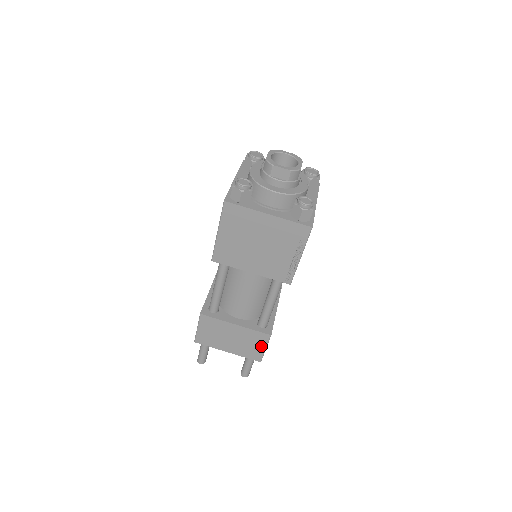
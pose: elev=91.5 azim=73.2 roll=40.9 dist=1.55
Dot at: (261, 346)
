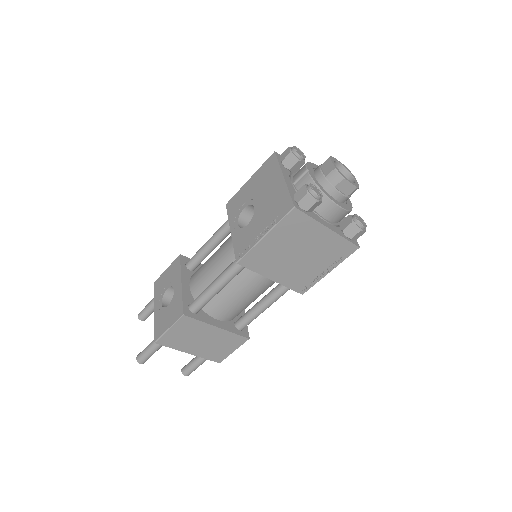
Dot at: (231, 348)
